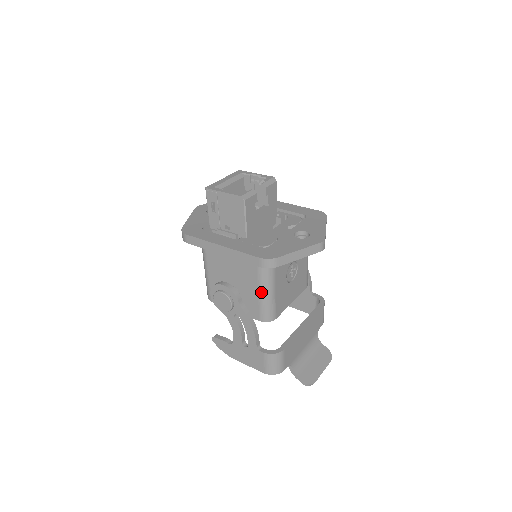
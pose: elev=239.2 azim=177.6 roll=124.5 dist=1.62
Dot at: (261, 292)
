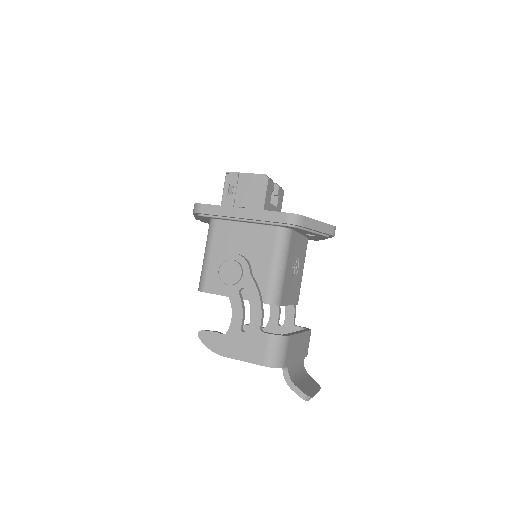
Dot at: (273, 265)
